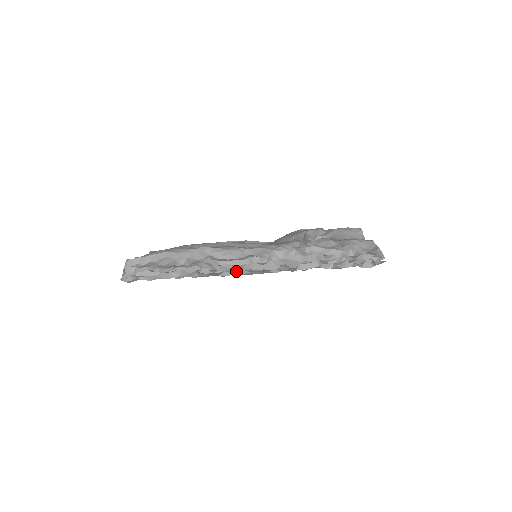
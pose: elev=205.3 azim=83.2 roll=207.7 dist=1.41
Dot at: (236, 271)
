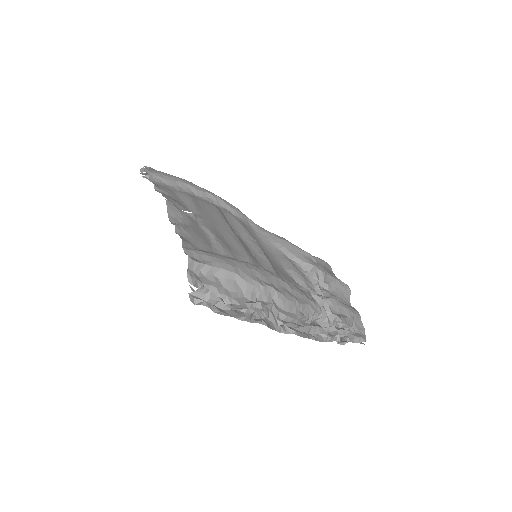
Dot at: (289, 330)
